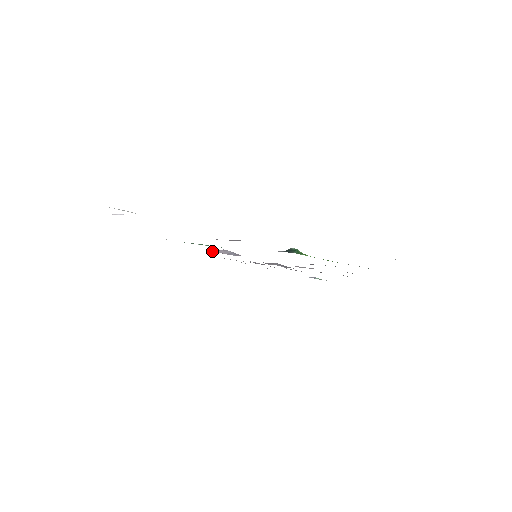
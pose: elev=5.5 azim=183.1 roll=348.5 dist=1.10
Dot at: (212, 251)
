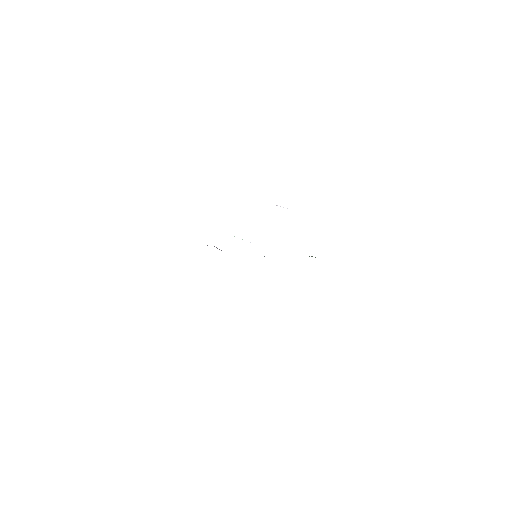
Dot at: occluded
